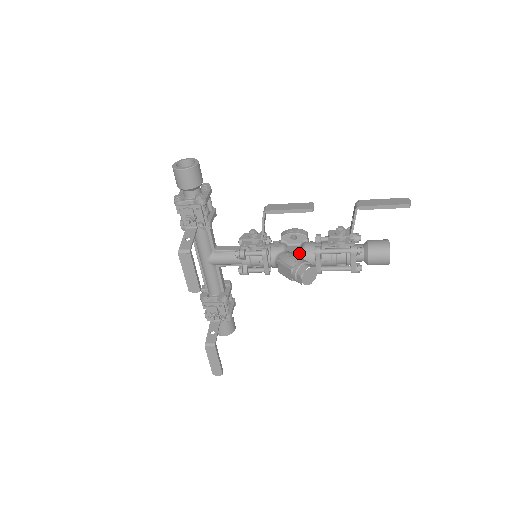
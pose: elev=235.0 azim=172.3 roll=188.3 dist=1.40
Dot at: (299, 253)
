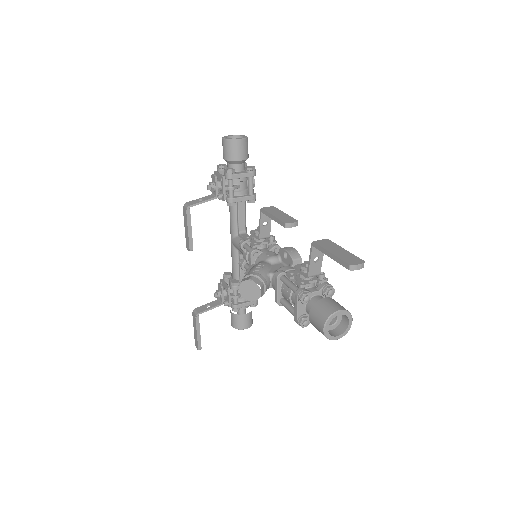
Dot at: (273, 270)
